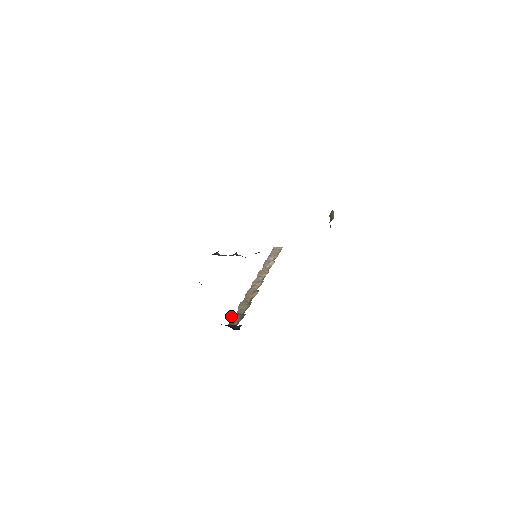
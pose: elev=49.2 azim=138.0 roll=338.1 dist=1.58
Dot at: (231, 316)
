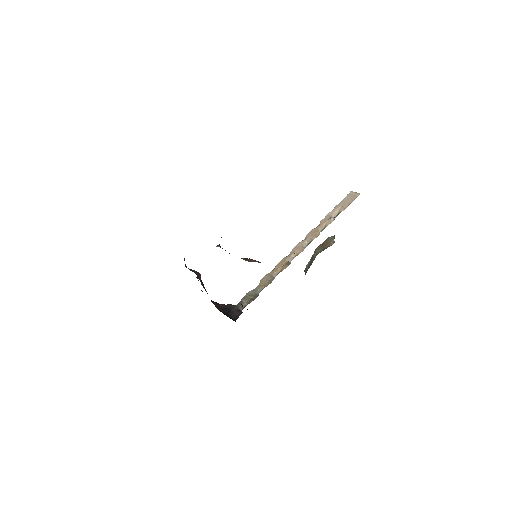
Dot at: (246, 293)
